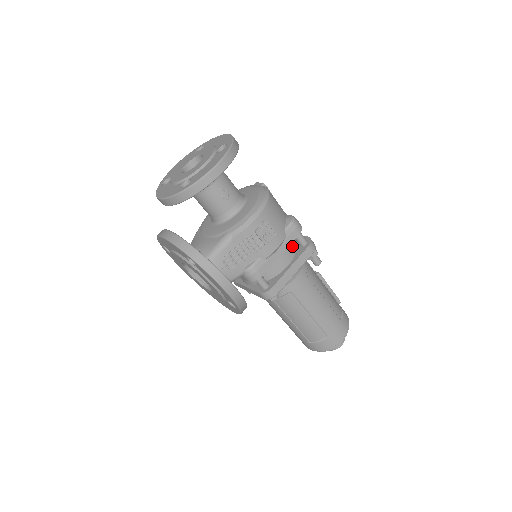
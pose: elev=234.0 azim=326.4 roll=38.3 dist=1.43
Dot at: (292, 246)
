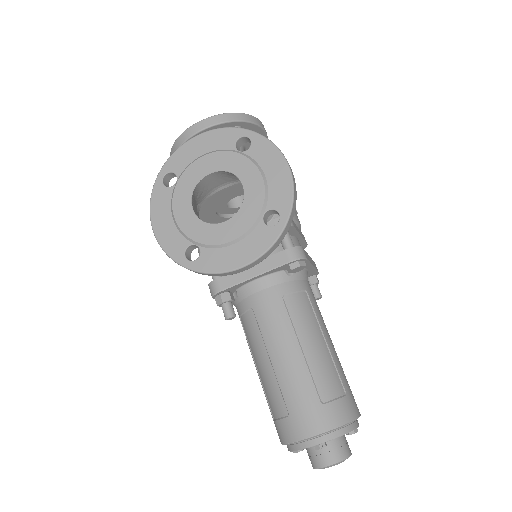
Dot at: occluded
